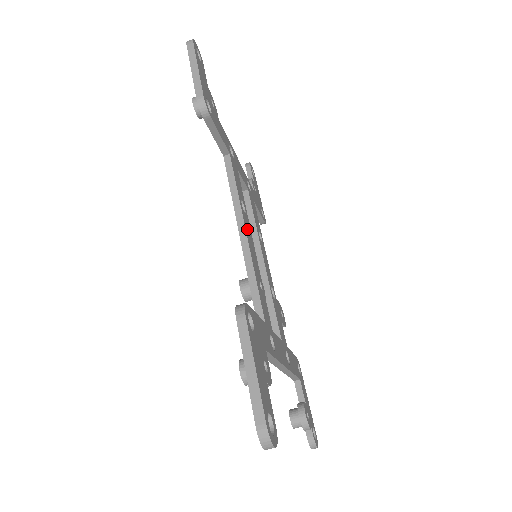
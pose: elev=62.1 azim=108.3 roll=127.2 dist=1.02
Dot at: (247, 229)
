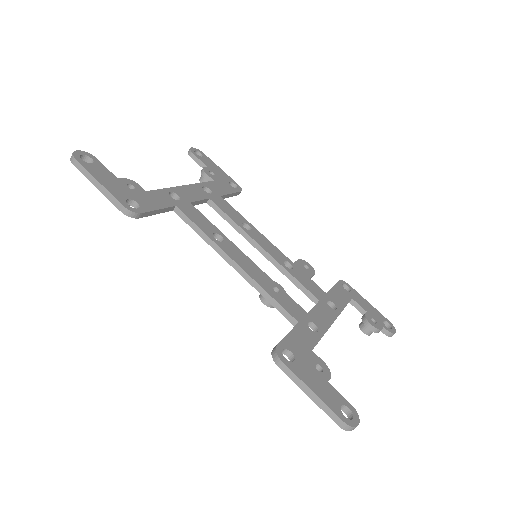
Dot at: (235, 256)
